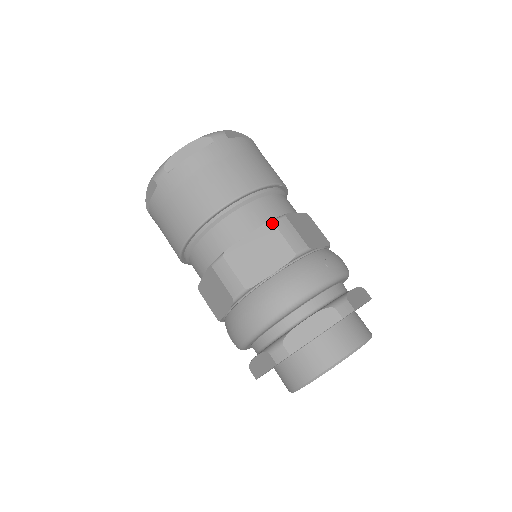
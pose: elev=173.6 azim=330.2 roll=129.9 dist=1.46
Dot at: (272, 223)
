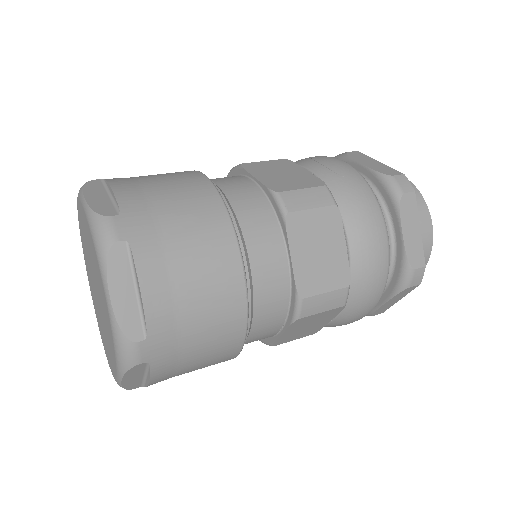
Dot at: (289, 214)
